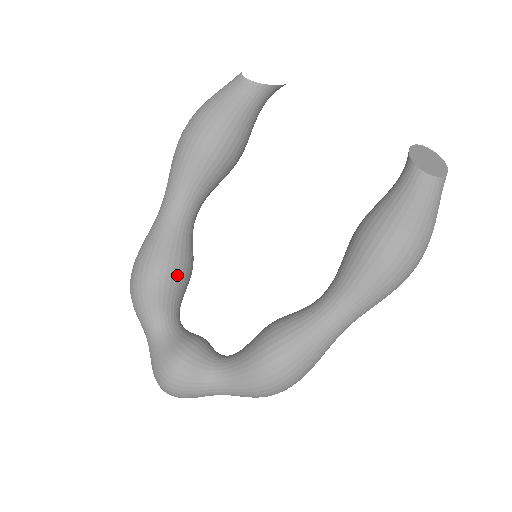
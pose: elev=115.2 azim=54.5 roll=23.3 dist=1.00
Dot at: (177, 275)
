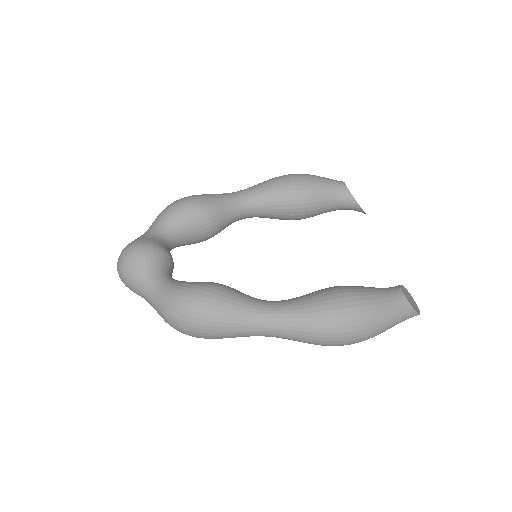
Dot at: (203, 220)
